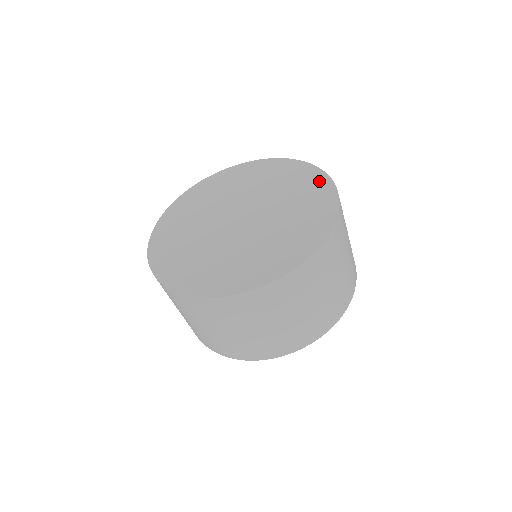
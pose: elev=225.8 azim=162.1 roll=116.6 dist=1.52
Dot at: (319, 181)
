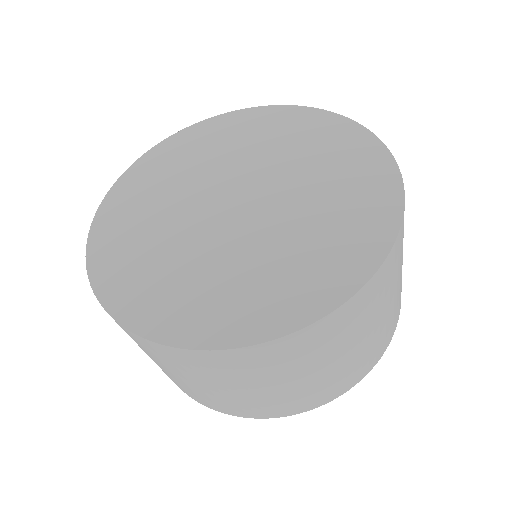
Dot at: (354, 138)
